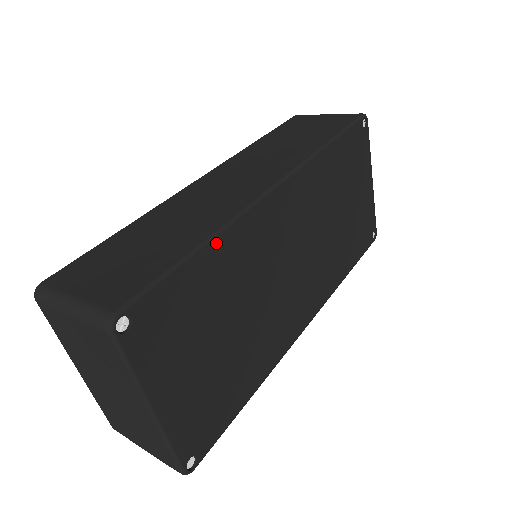
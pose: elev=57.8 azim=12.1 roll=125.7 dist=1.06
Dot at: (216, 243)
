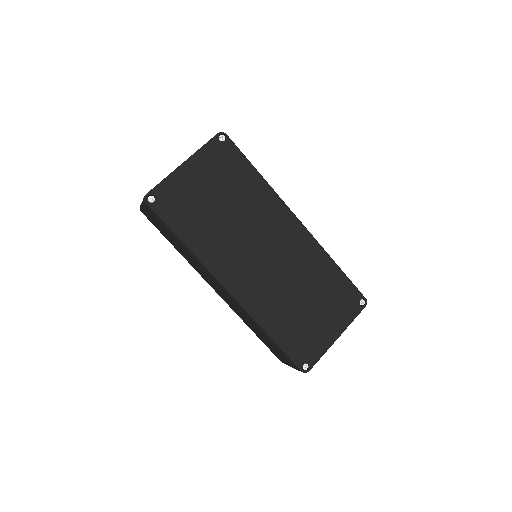
Dot at: (263, 182)
